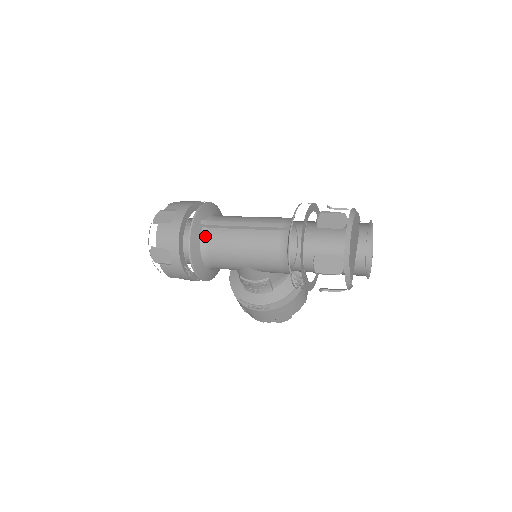
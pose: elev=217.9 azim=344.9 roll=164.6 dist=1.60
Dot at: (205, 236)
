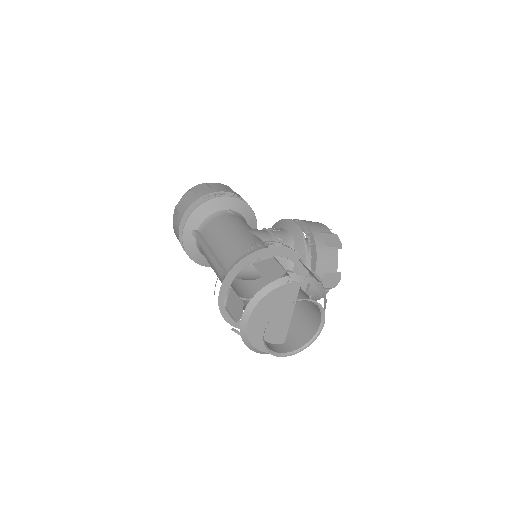
Dot at: (198, 246)
